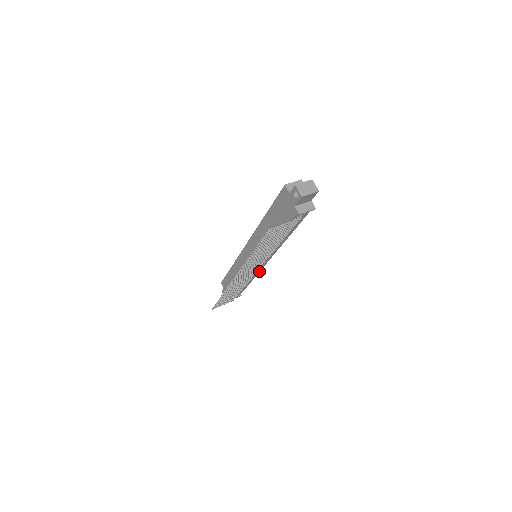
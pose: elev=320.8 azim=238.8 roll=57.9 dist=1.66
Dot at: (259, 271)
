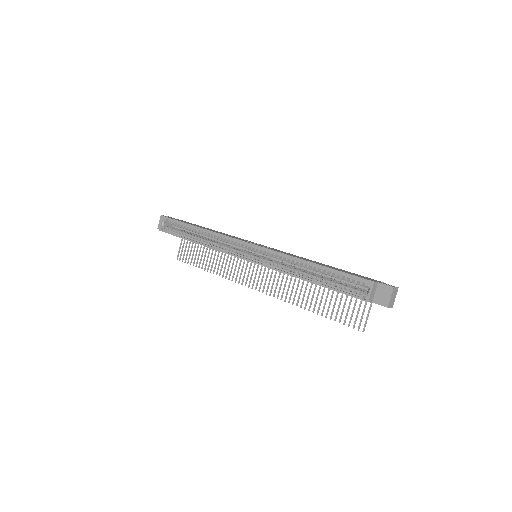
Dot at: occluded
